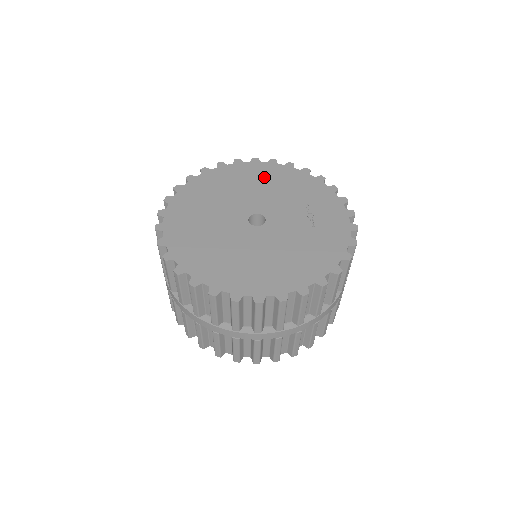
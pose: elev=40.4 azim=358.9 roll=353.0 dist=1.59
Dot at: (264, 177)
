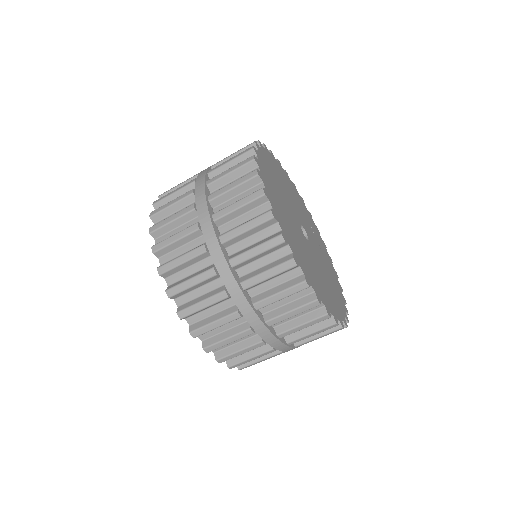
Dot at: (285, 180)
